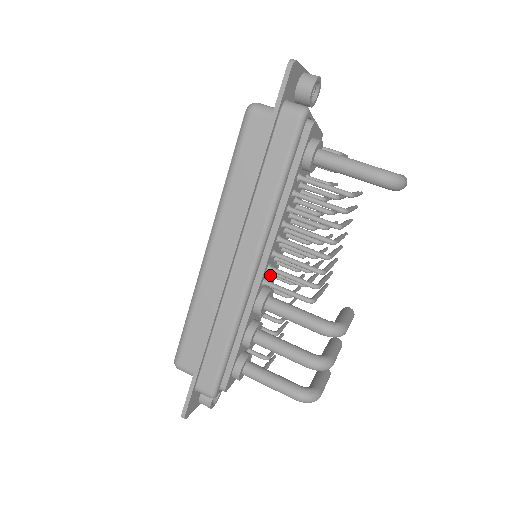
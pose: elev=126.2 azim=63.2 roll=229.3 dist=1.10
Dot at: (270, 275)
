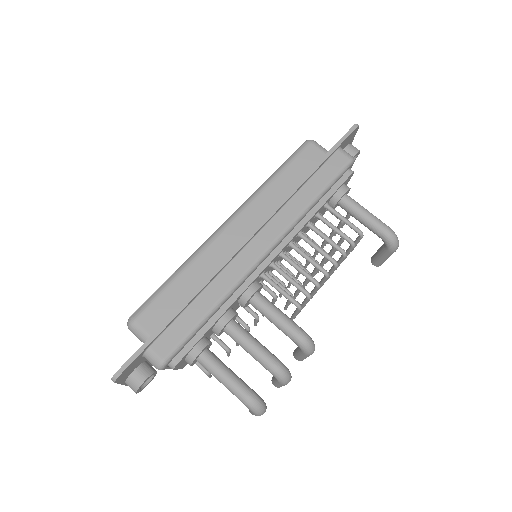
Dot at: occluded
